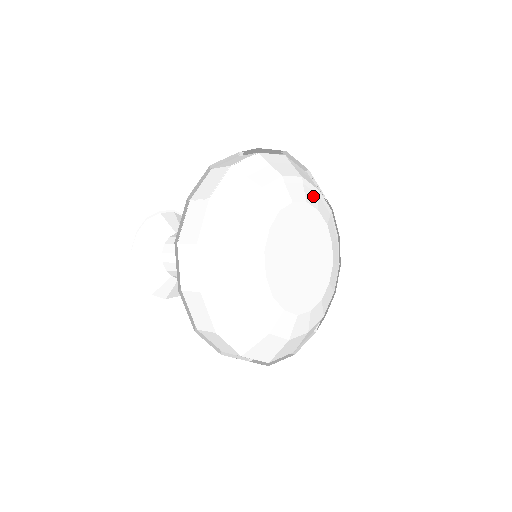
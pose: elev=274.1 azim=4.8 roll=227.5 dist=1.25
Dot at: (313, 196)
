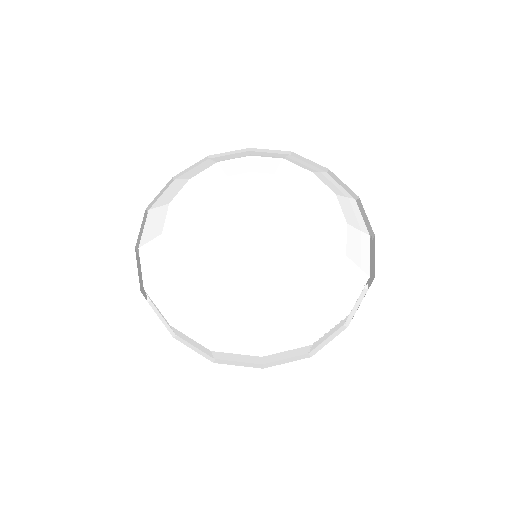
Dot at: (330, 213)
